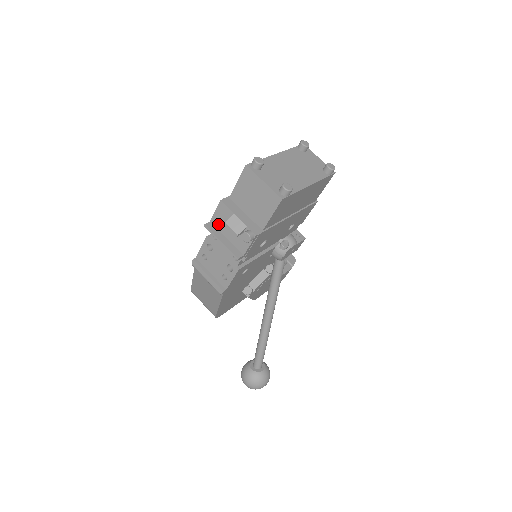
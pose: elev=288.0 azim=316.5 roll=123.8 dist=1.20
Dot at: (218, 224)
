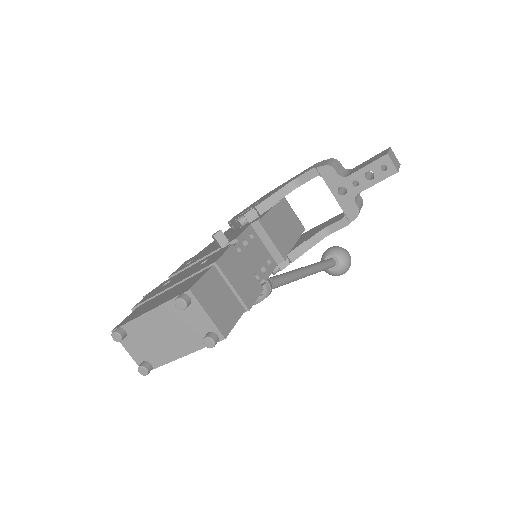
Dot at: occluded
